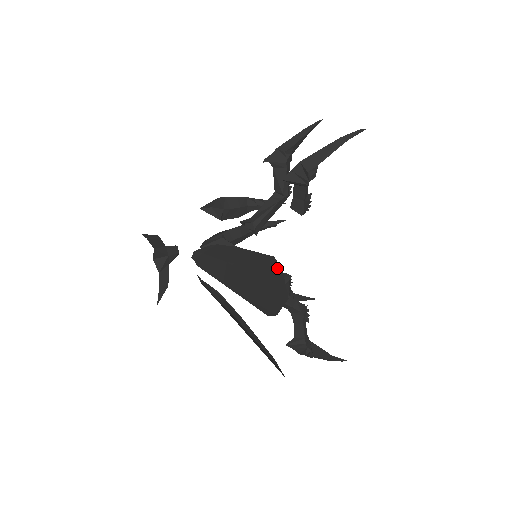
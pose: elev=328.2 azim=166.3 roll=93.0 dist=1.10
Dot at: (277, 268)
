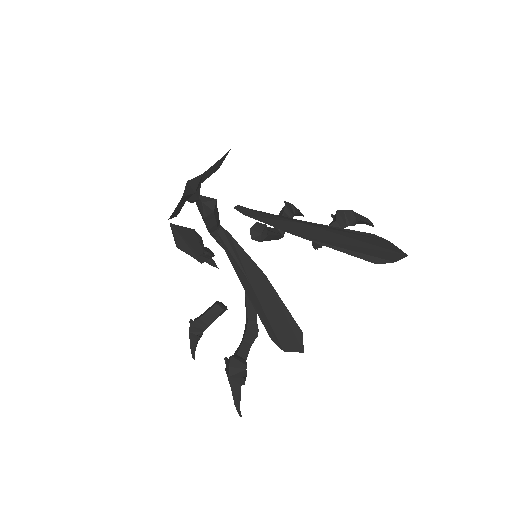
Dot at: (383, 239)
